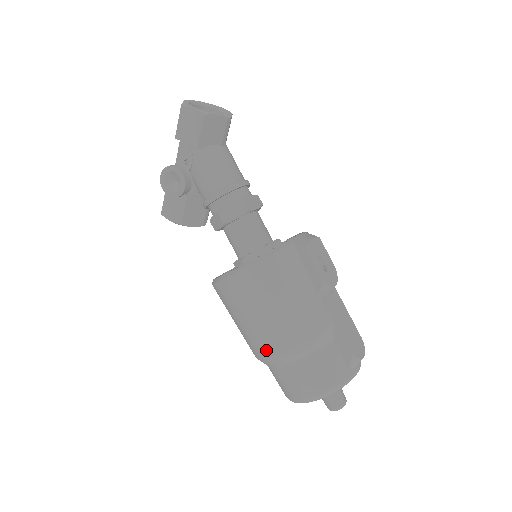
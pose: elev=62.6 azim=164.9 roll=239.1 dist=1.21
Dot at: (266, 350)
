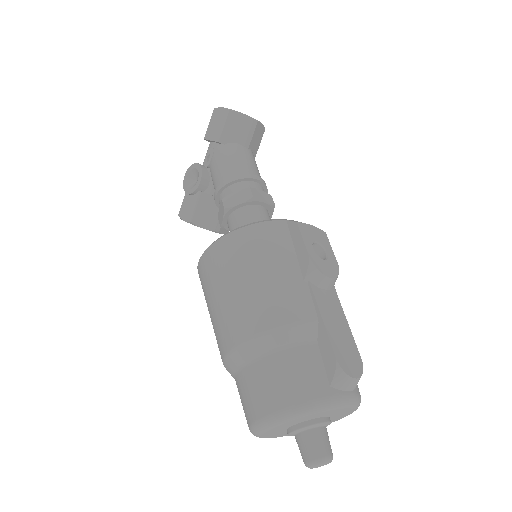
Dot at: (228, 340)
